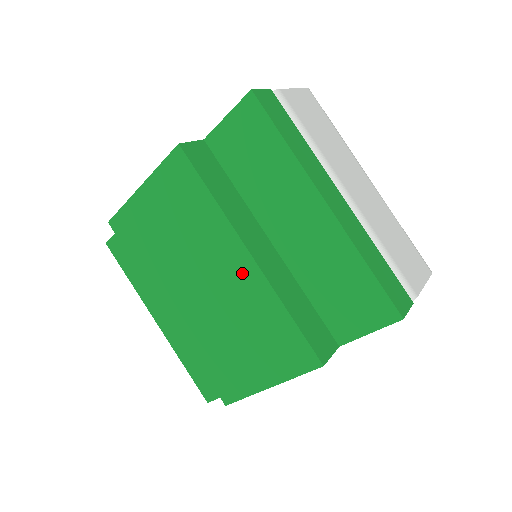
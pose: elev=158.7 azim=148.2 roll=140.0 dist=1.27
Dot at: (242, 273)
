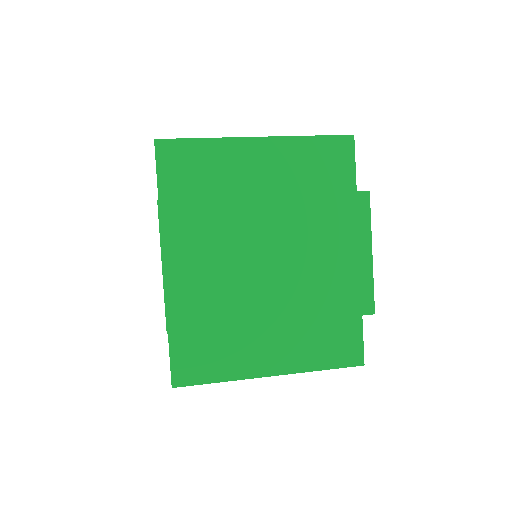
Dot at: (278, 214)
